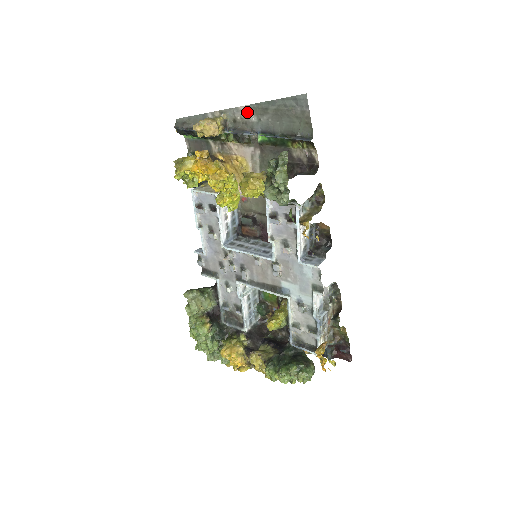
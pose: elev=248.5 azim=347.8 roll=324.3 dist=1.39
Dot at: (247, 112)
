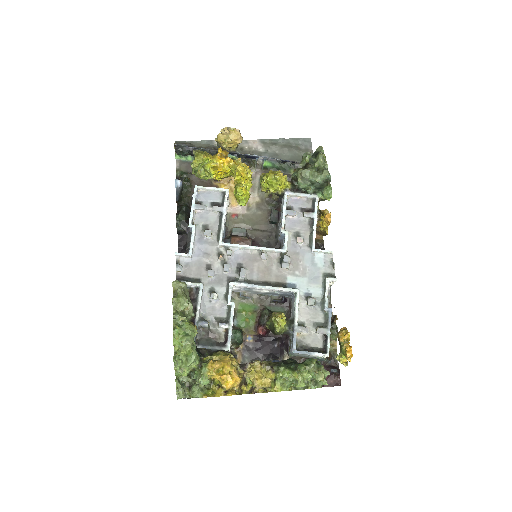
Dot at: (256, 144)
